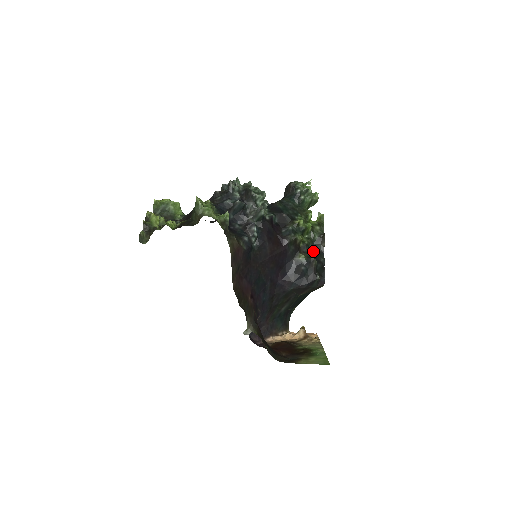
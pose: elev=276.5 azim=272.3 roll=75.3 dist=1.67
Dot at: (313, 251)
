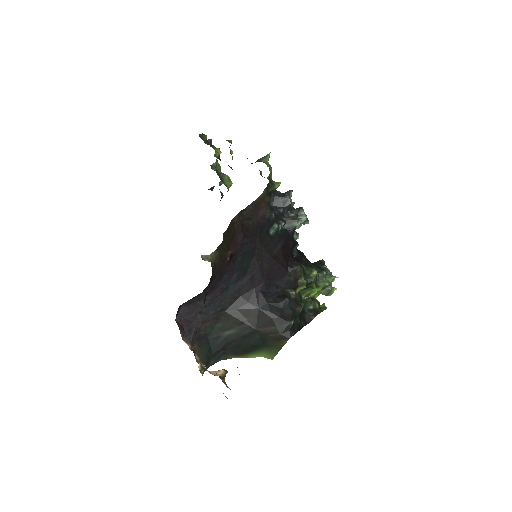
Dot at: occluded
